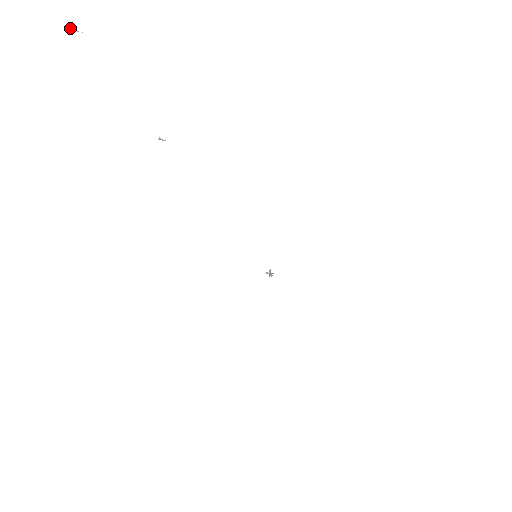
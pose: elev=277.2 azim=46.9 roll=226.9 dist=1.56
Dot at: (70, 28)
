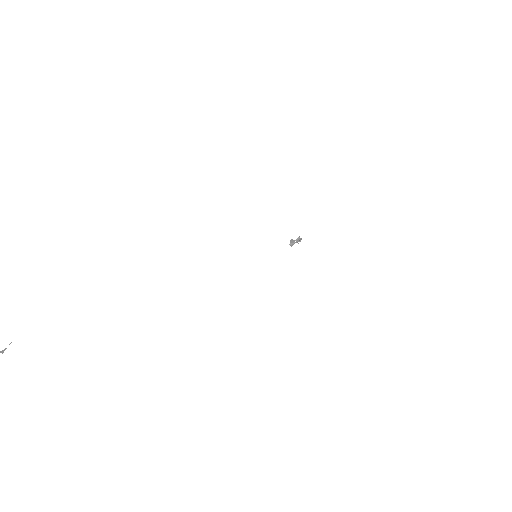
Dot at: out of frame
